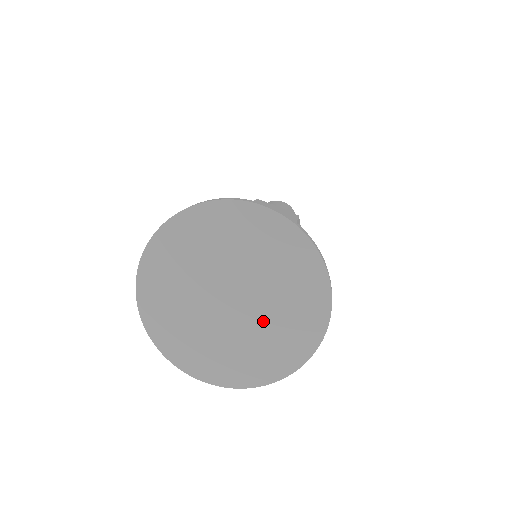
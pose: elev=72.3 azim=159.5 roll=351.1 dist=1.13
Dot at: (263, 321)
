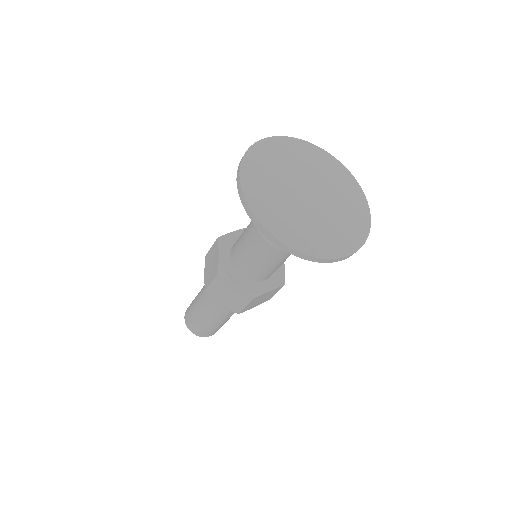
Dot at: (331, 193)
